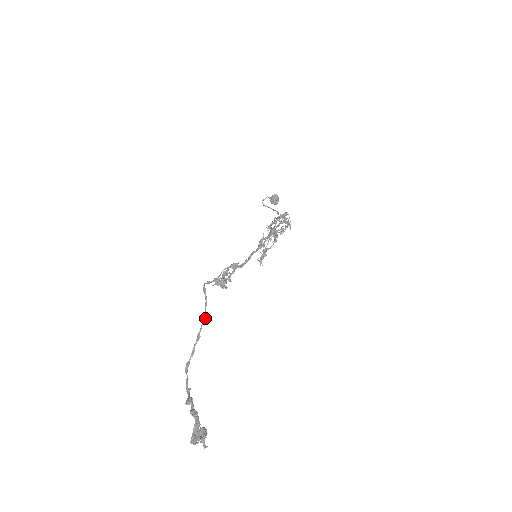
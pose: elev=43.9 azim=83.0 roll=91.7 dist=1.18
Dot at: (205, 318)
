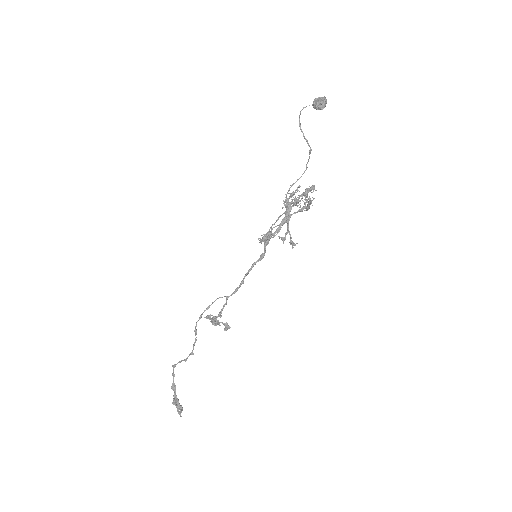
Dot at: occluded
